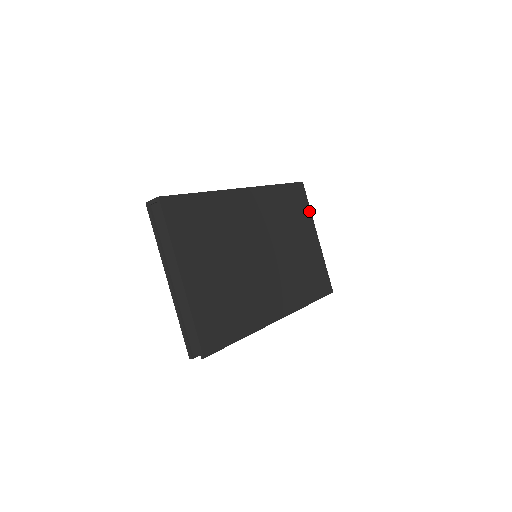
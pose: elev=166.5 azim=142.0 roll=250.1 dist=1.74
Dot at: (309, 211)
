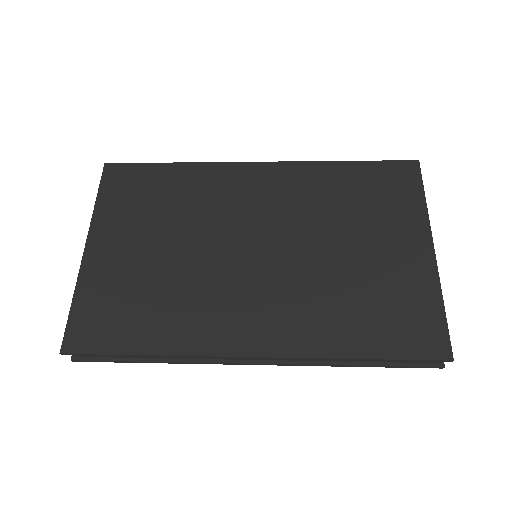
Dot at: (421, 204)
